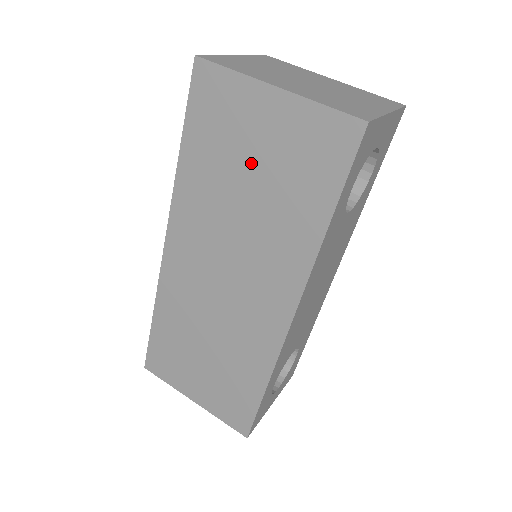
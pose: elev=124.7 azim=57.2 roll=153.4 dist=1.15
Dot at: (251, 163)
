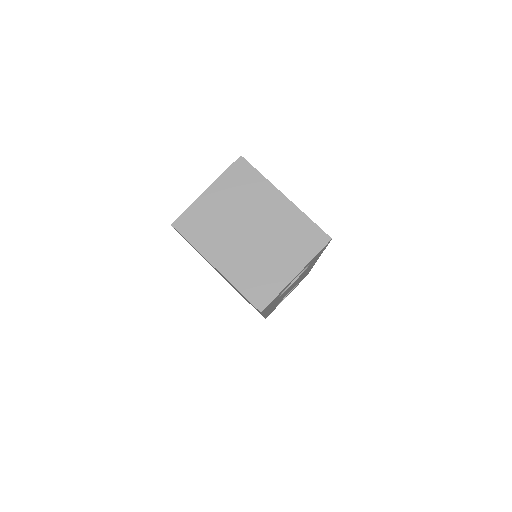
Dot at: occluded
